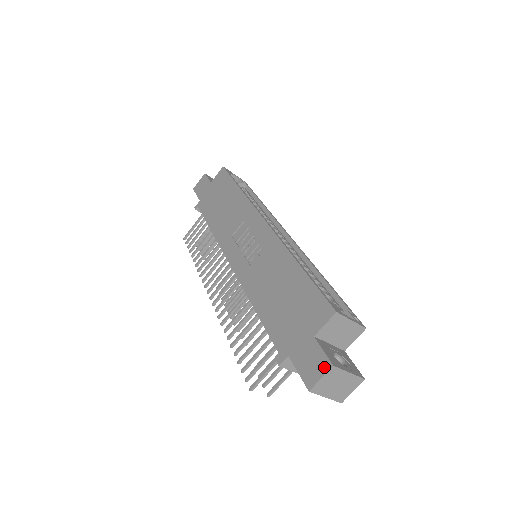
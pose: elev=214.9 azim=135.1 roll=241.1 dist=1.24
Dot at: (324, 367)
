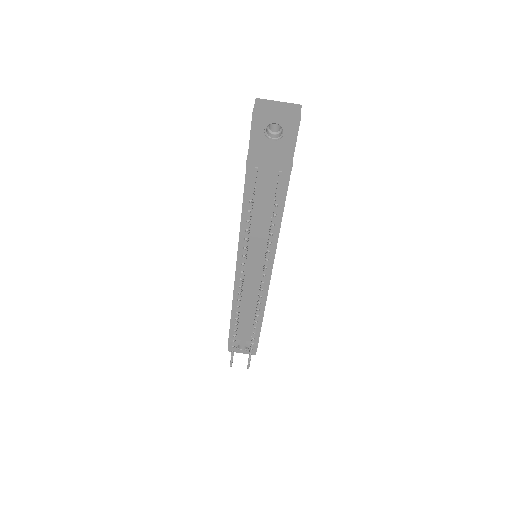
Dot at: occluded
